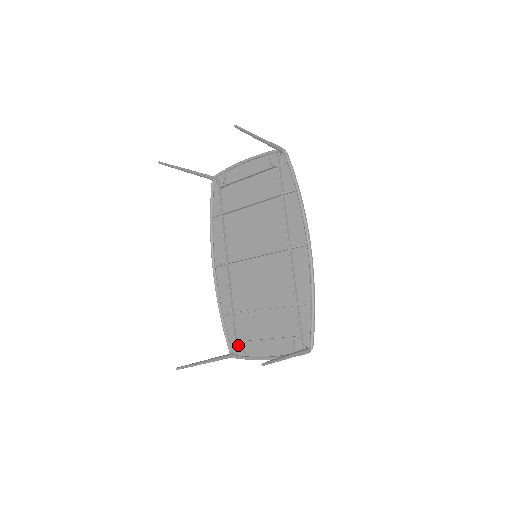
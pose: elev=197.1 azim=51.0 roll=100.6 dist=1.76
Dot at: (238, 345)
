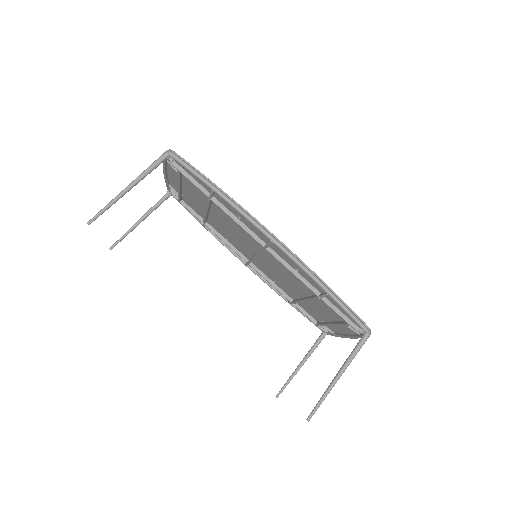
Dot at: occluded
